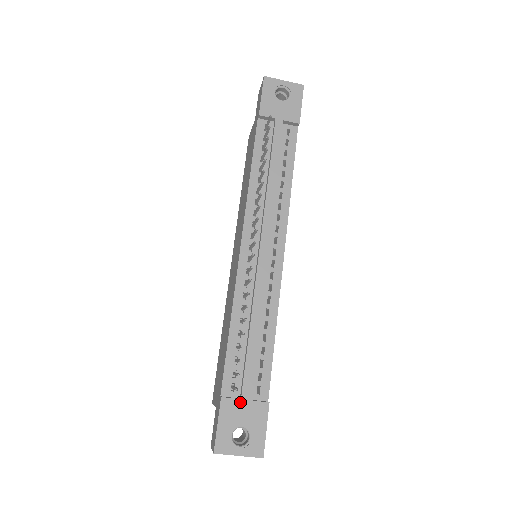
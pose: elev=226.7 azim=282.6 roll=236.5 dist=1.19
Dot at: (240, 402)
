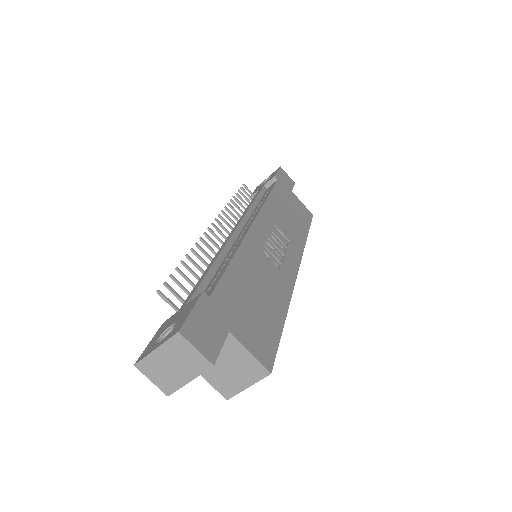
Dot at: (177, 313)
